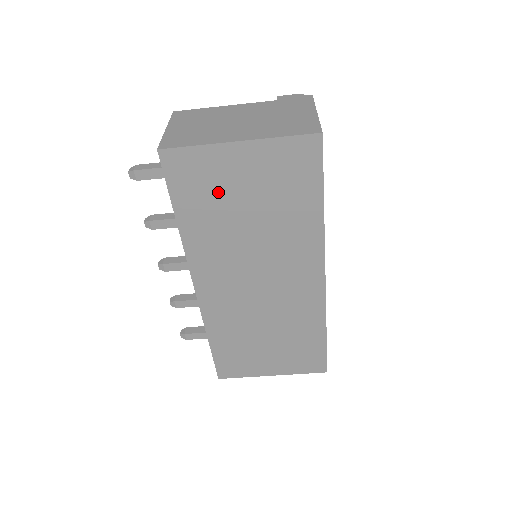
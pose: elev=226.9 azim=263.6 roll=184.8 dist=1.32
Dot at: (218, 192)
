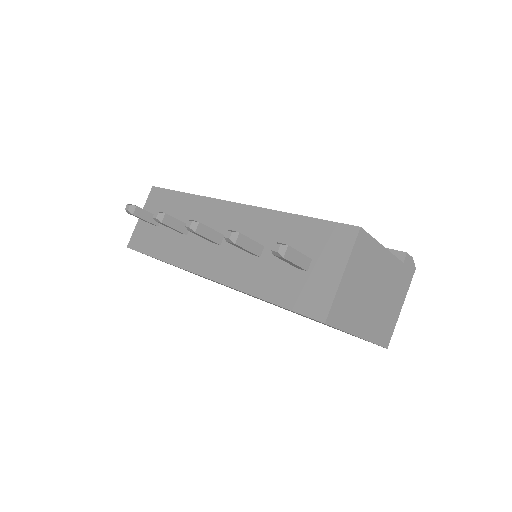
Dot at: occluded
